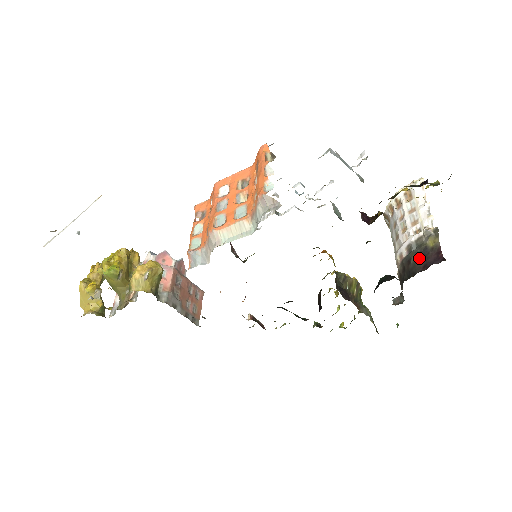
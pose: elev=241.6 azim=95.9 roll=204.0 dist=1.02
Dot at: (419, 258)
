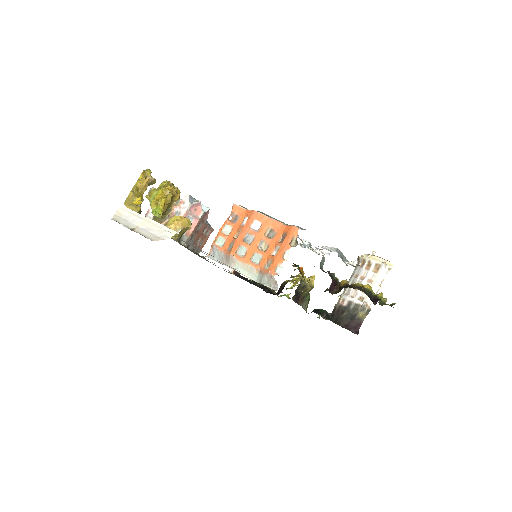
Dot at: (348, 317)
